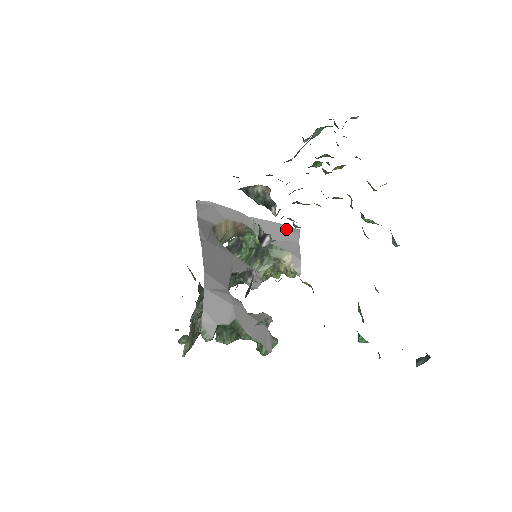
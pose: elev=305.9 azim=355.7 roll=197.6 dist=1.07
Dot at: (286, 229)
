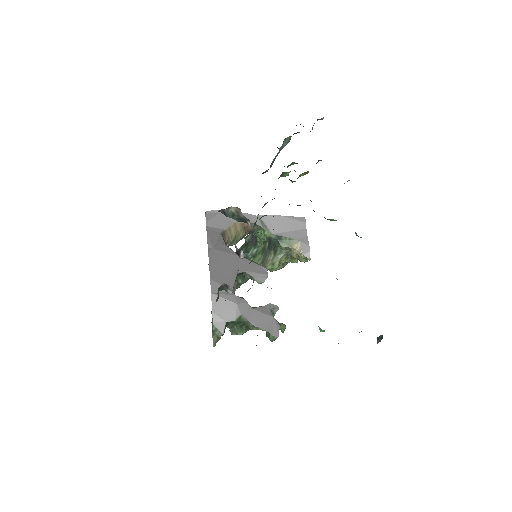
Dot at: (292, 220)
